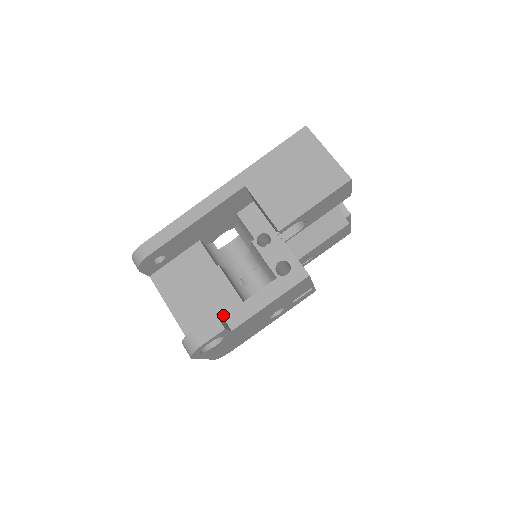
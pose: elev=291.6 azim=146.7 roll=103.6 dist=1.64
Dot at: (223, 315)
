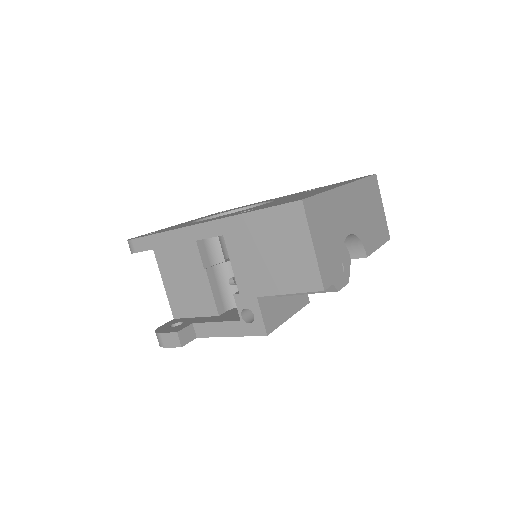
Dot at: (200, 312)
